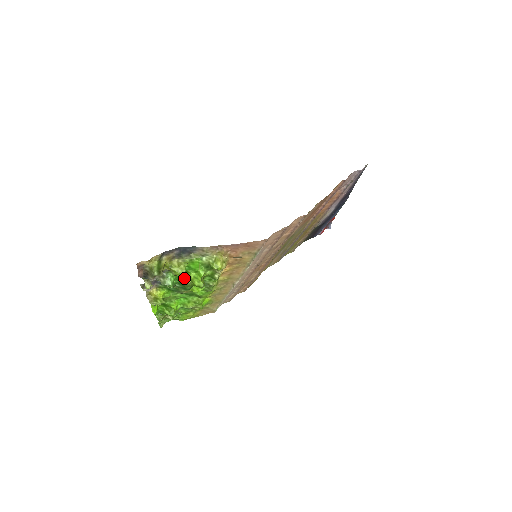
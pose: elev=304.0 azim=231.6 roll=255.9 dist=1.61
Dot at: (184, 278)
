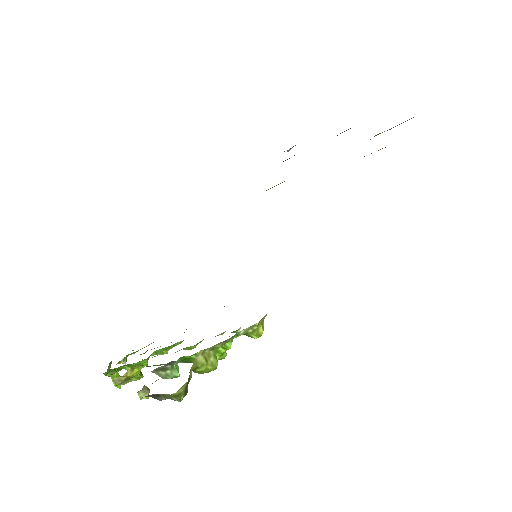
Dot at: occluded
